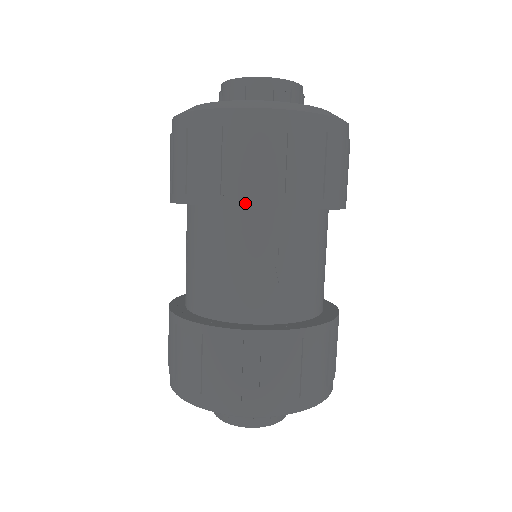
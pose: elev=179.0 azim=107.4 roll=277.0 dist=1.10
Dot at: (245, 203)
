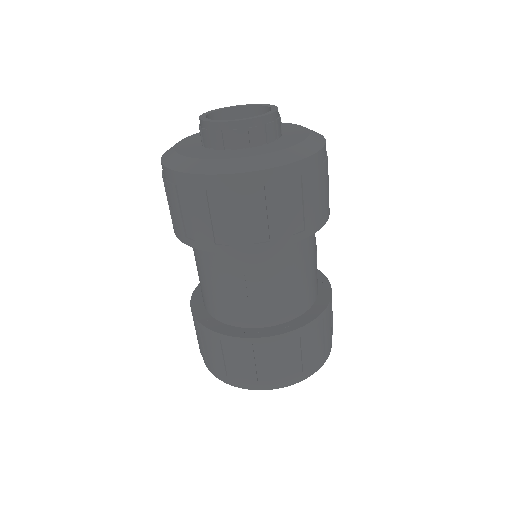
Dot at: (201, 247)
